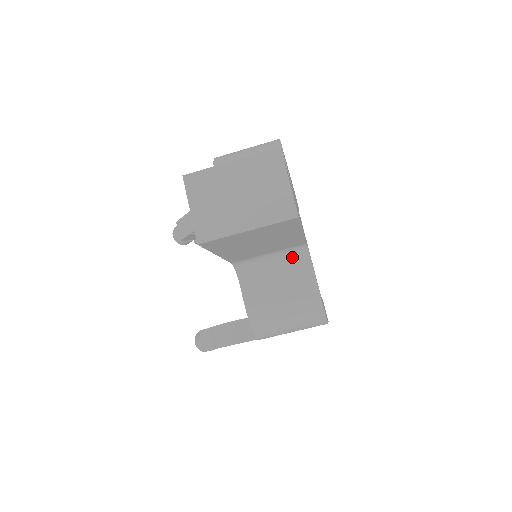
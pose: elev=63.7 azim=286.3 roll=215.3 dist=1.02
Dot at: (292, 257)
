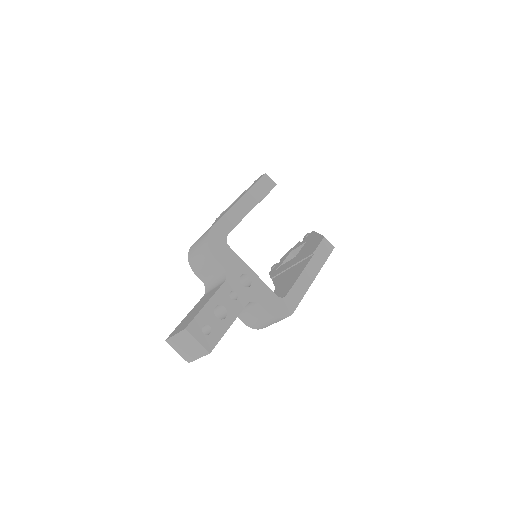
Dot at: (248, 305)
